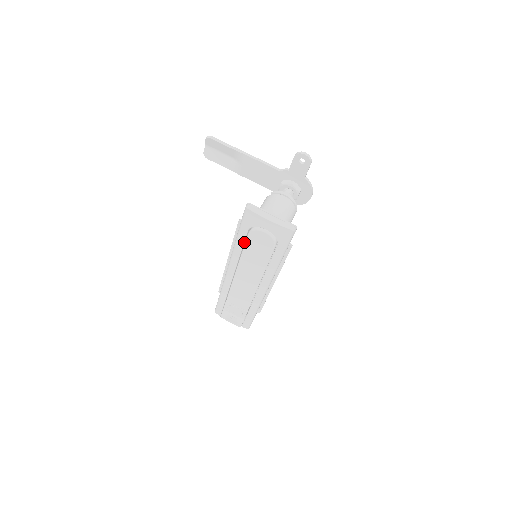
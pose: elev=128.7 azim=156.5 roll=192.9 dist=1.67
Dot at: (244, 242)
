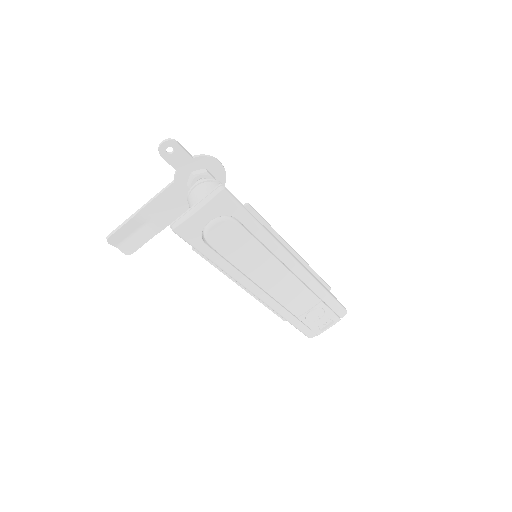
Dot at: (221, 257)
